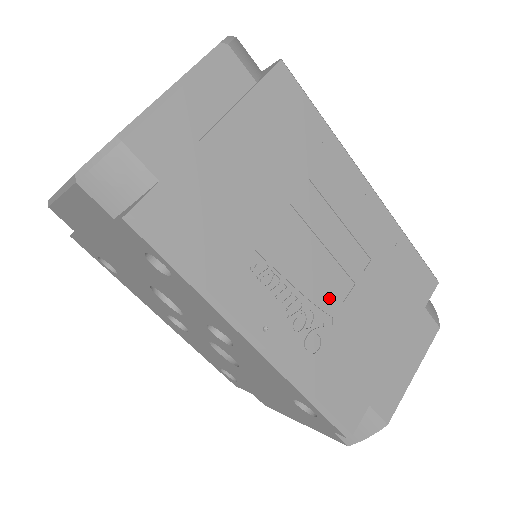
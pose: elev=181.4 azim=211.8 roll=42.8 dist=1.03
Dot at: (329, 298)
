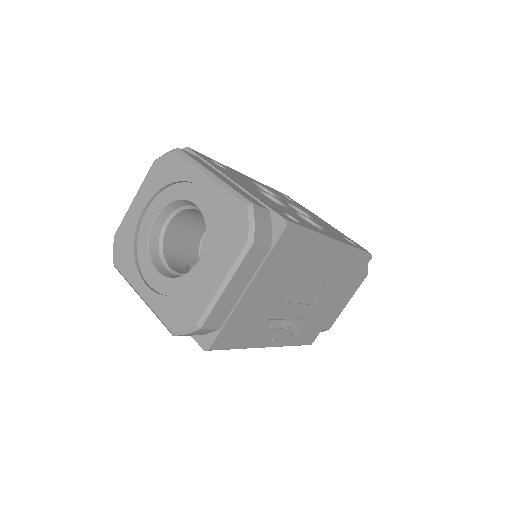
Dot at: (306, 309)
